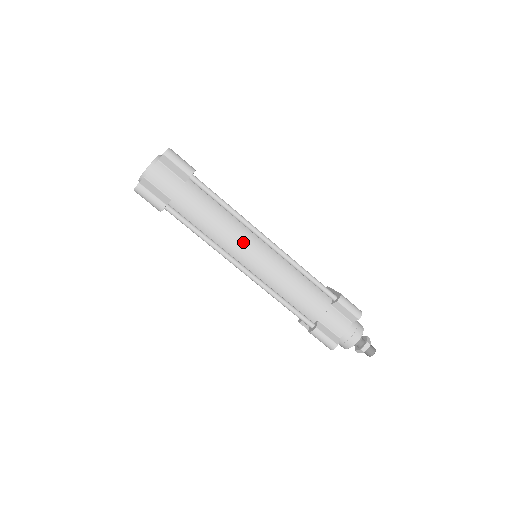
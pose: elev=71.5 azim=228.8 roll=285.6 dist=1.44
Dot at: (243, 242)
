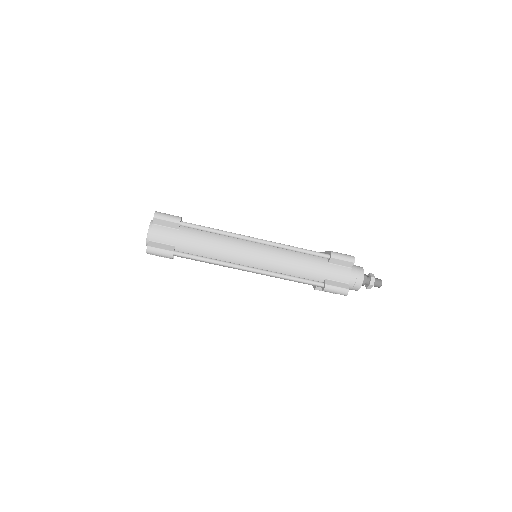
Dot at: (240, 250)
